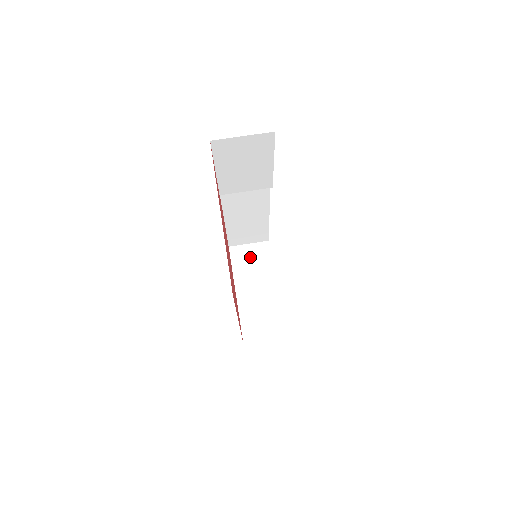
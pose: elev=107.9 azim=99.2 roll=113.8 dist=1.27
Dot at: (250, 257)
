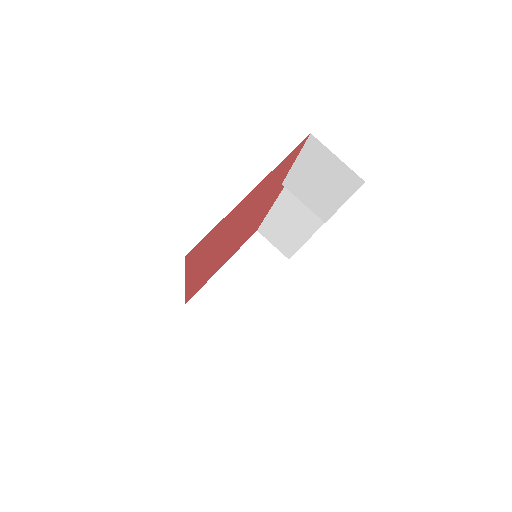
Dot at: (262, 255)
